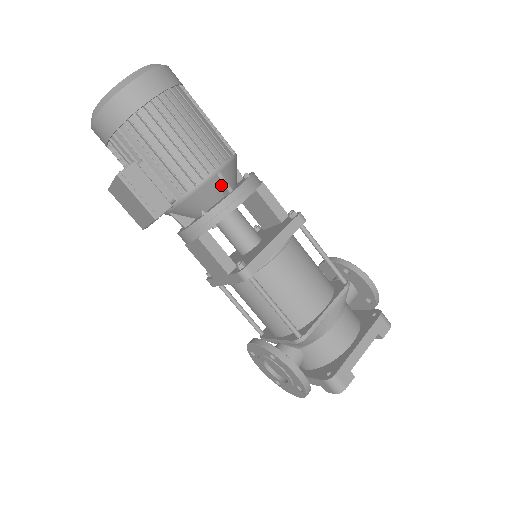
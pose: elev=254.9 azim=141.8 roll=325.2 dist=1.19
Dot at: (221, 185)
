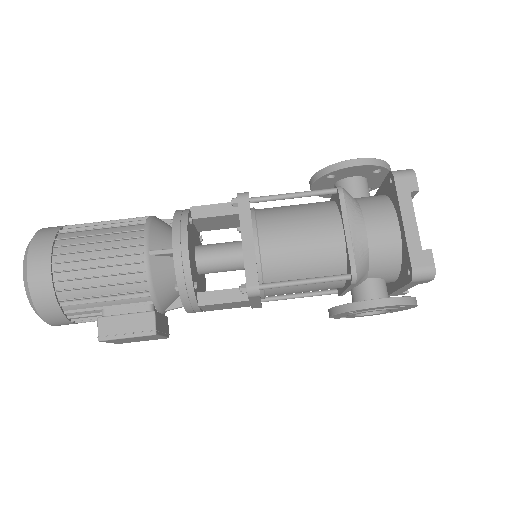
Dot at: (163, 256)
